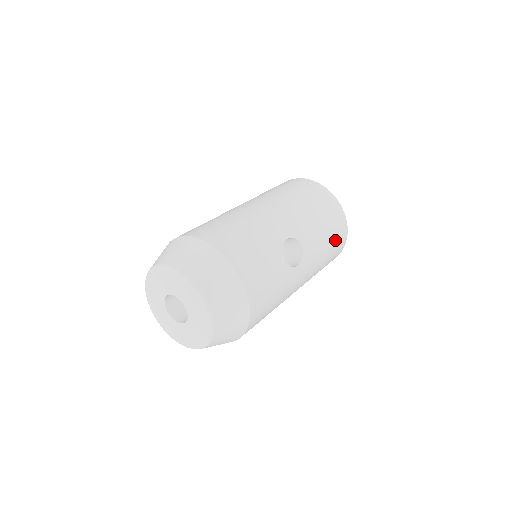
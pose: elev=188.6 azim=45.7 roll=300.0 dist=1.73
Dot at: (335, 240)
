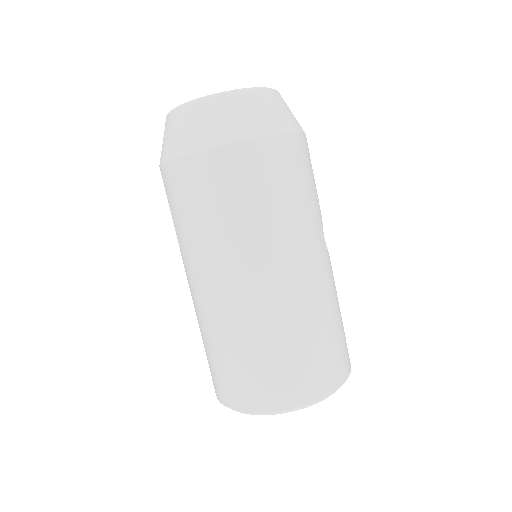
Dot at: (342, 339)
